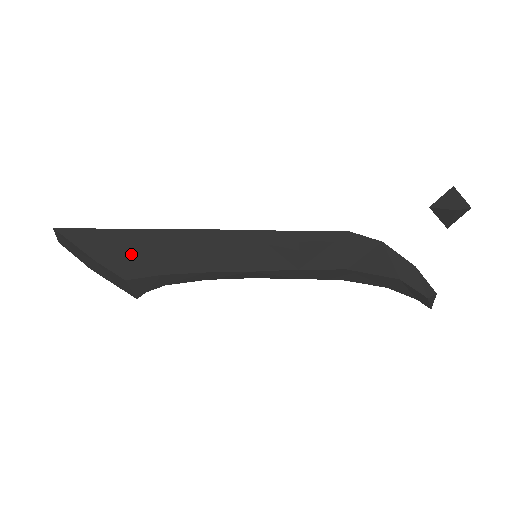
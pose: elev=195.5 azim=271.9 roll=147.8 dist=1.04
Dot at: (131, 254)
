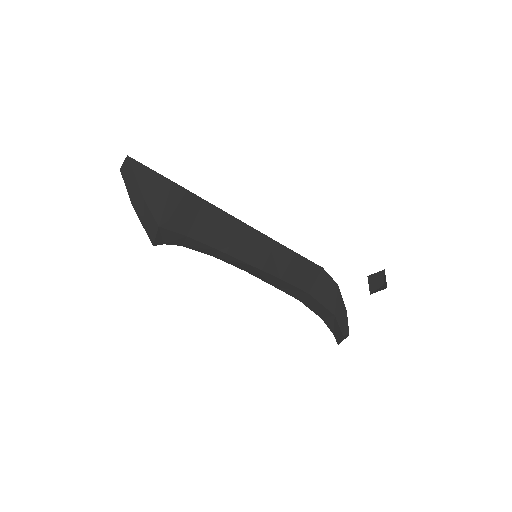
Dot at: (176, 209)
